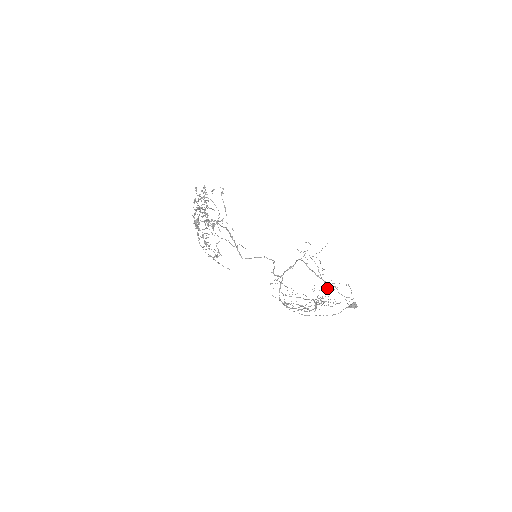
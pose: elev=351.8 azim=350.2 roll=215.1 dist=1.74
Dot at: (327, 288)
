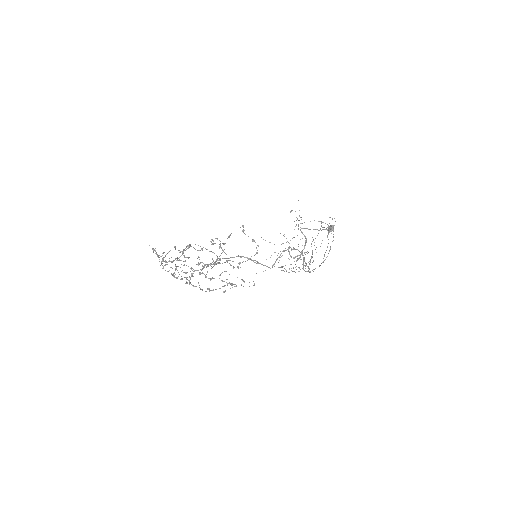
Dot at: (331, 233)
